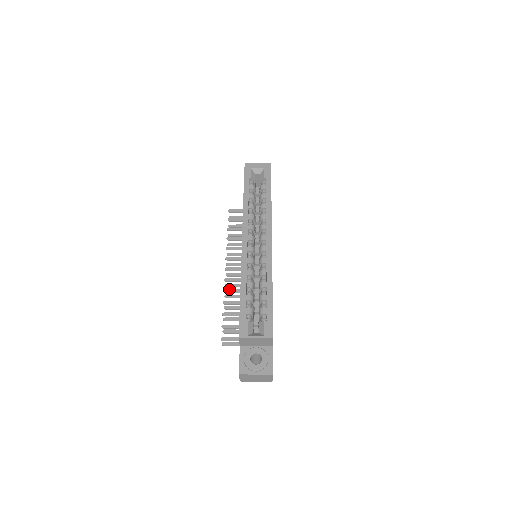
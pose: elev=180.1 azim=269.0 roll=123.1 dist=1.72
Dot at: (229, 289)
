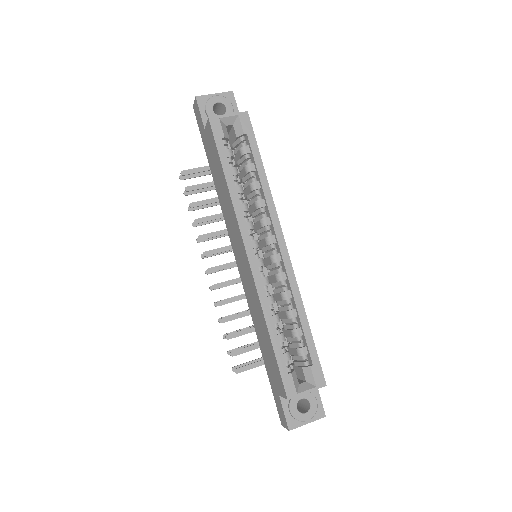
Dot at: (223, 300)
